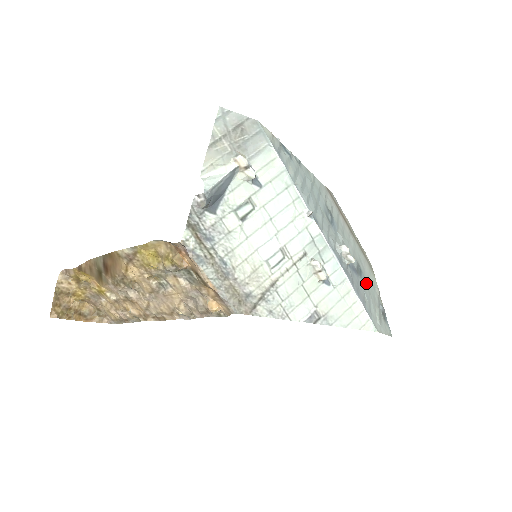
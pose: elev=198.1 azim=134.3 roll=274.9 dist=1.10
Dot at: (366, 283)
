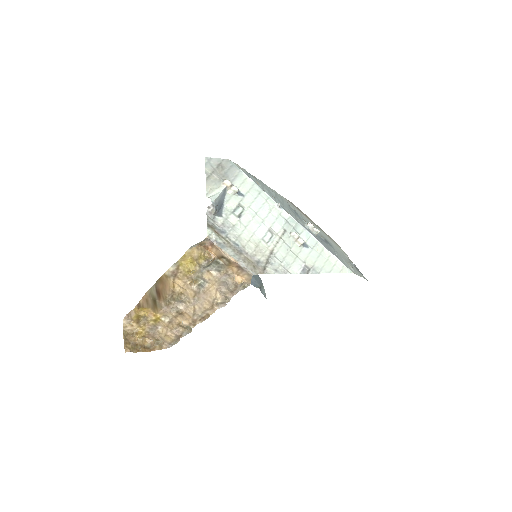
Dot at: (335, 250)
